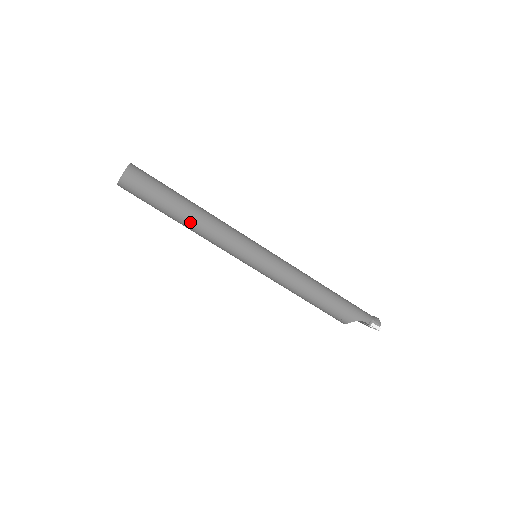
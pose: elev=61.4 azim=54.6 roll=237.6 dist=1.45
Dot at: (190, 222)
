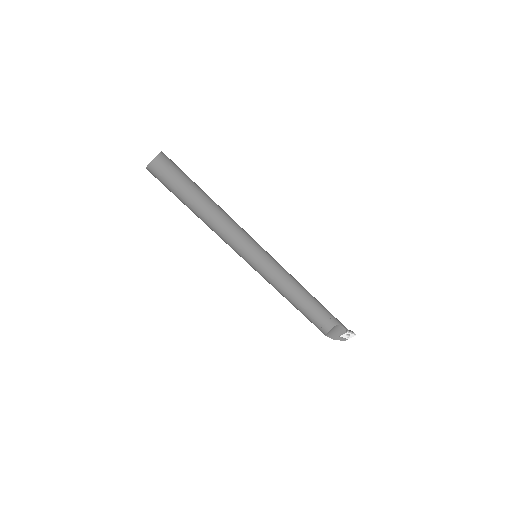
Dot at: (211, 207)
